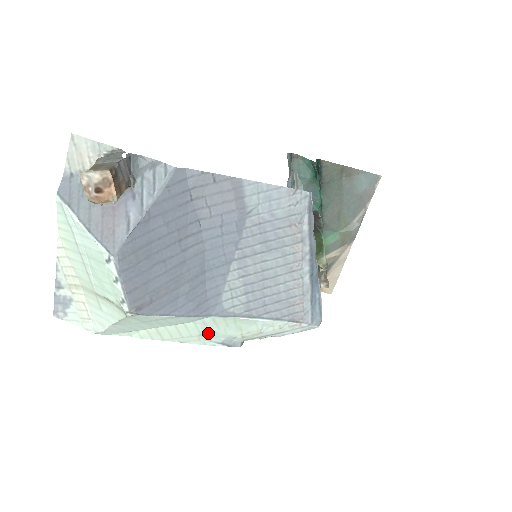
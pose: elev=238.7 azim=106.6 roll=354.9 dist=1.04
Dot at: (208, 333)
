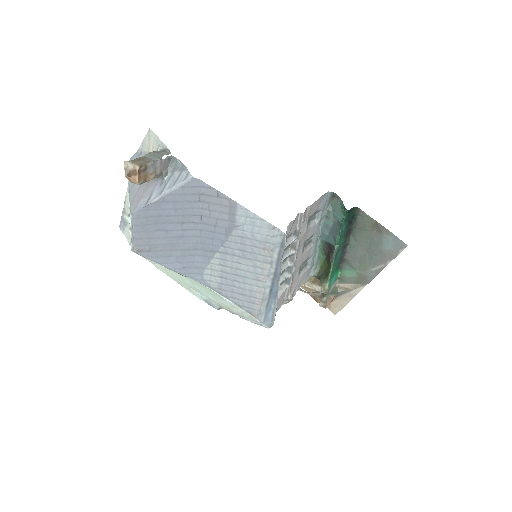
Dot at: (195, 288)
